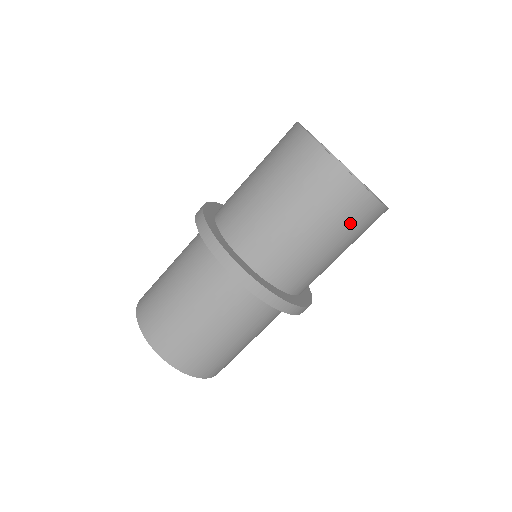
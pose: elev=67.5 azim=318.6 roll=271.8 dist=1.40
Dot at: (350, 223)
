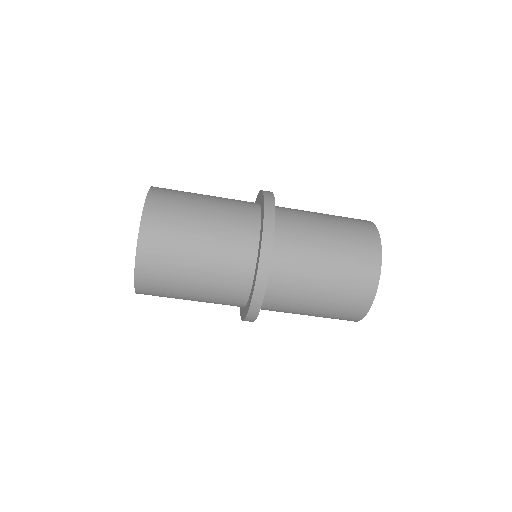
Dot at: (332, 318)
